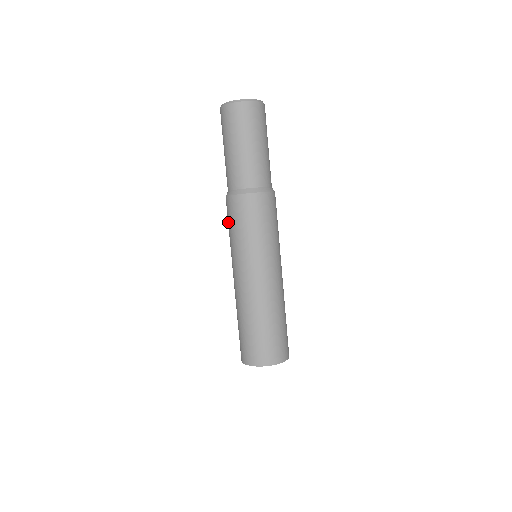
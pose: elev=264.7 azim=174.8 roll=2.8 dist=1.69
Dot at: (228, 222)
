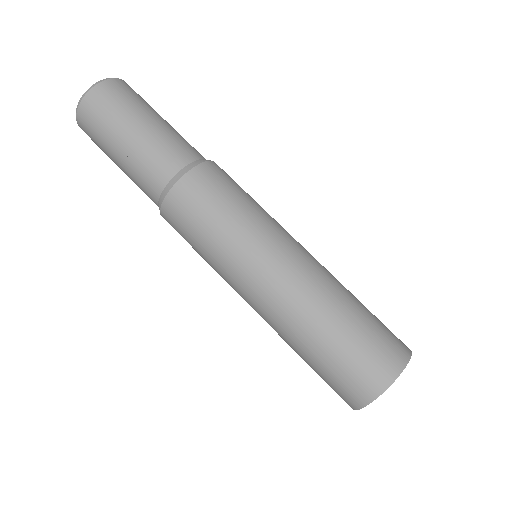
Dot at: occluded
